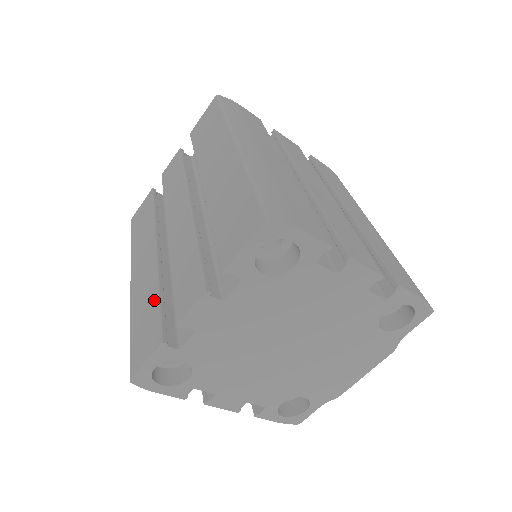
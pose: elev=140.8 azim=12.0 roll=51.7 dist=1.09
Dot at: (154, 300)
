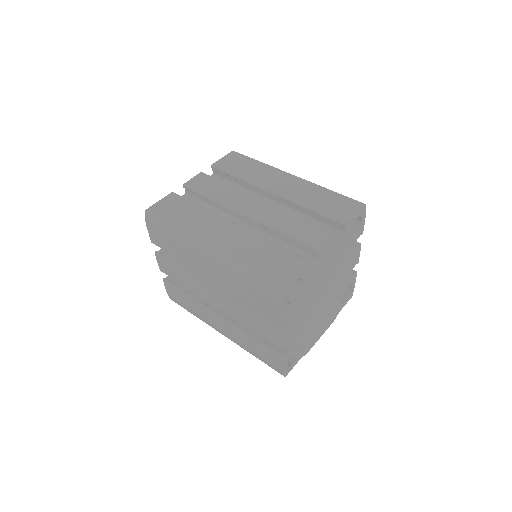
Dot at: (270, 246)
